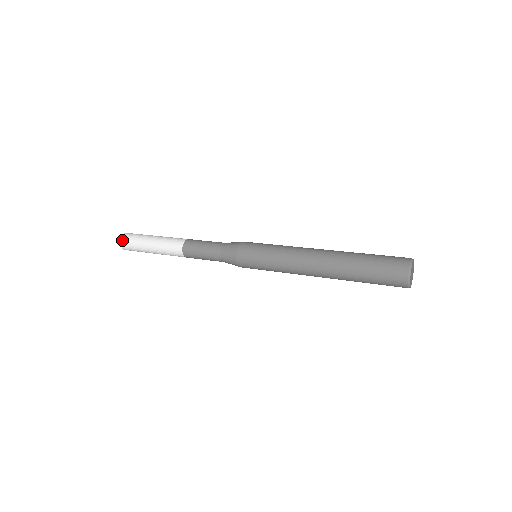
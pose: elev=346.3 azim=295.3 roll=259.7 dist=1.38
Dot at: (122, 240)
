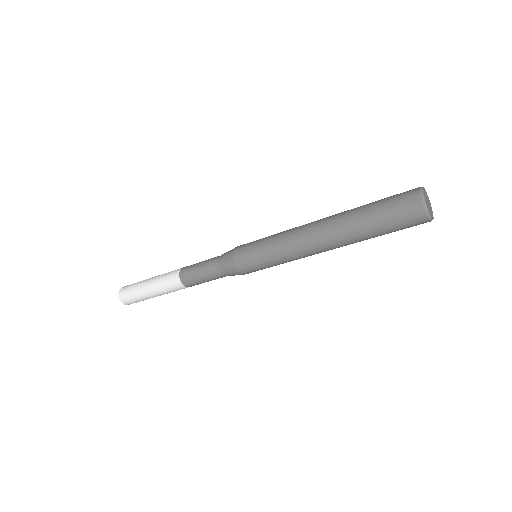
Dot at: (125, 286)
